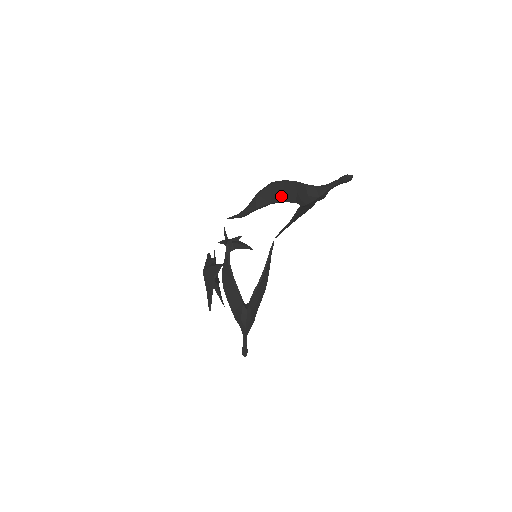
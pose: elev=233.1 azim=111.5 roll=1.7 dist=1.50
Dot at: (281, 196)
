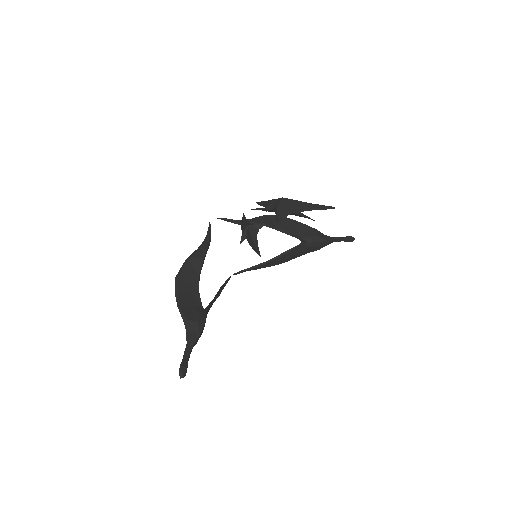
Dot at: (288, 228)
